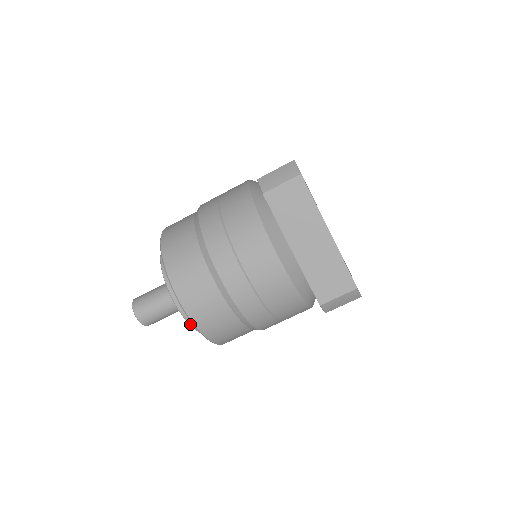
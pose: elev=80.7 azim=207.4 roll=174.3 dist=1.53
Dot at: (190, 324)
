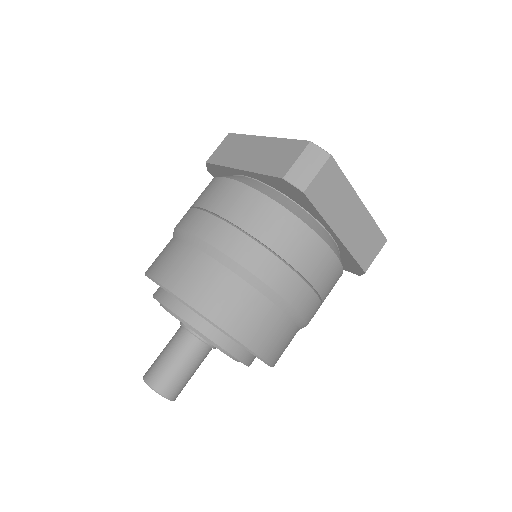
Dot at: (248, 365)
